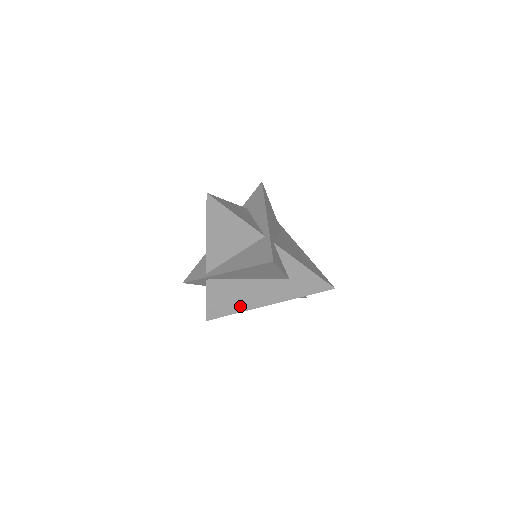
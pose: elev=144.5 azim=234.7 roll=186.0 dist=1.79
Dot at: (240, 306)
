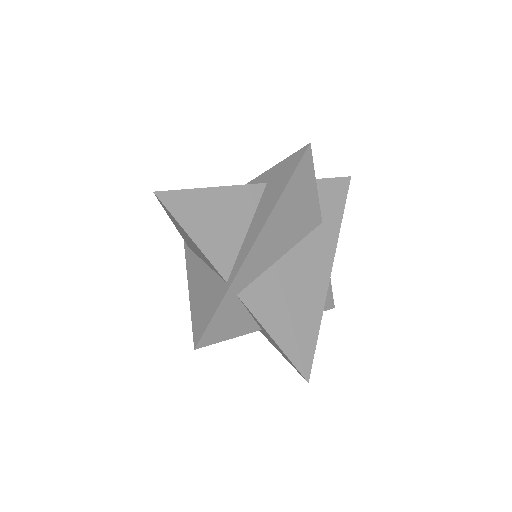
Dot at: occluded
